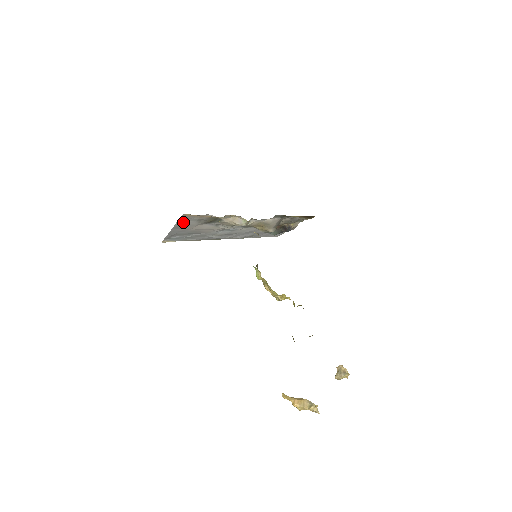
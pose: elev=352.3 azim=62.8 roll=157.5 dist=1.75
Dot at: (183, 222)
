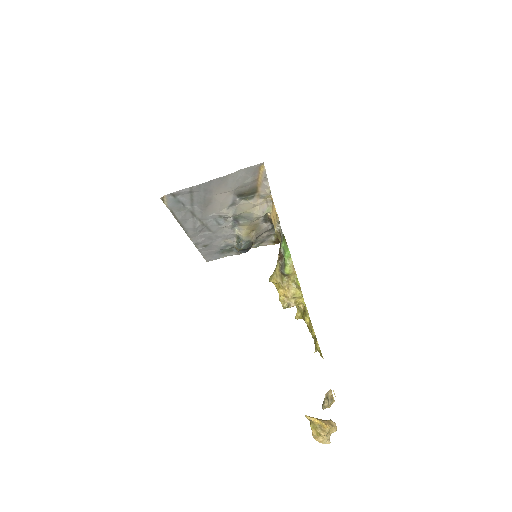
Dot at: (236, 176)
